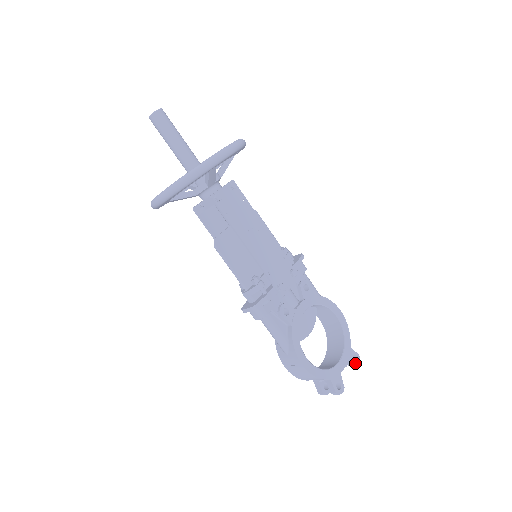
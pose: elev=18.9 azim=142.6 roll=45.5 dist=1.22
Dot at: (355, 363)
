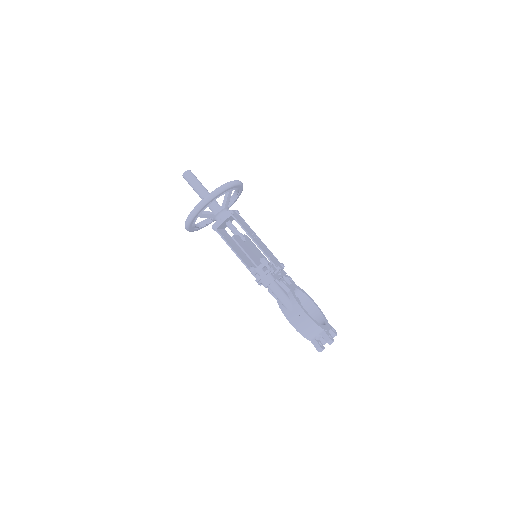
Dot at: (334, 332)
